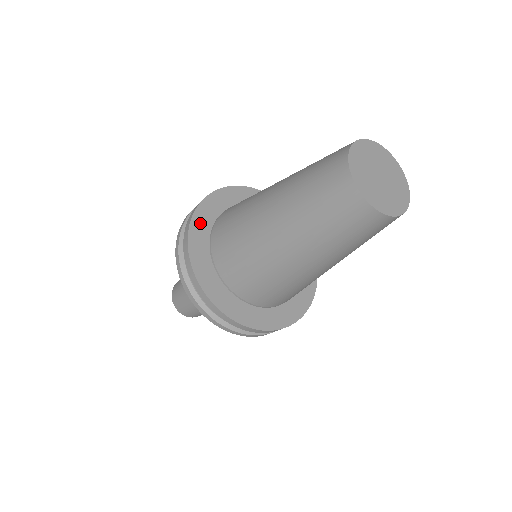
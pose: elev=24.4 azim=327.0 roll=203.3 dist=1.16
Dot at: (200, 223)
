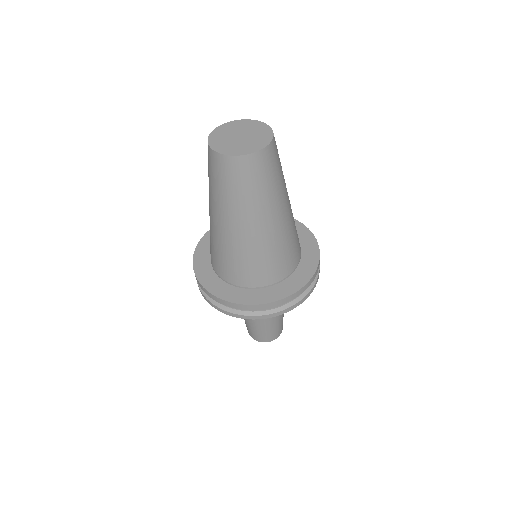
Dot at: occluded
